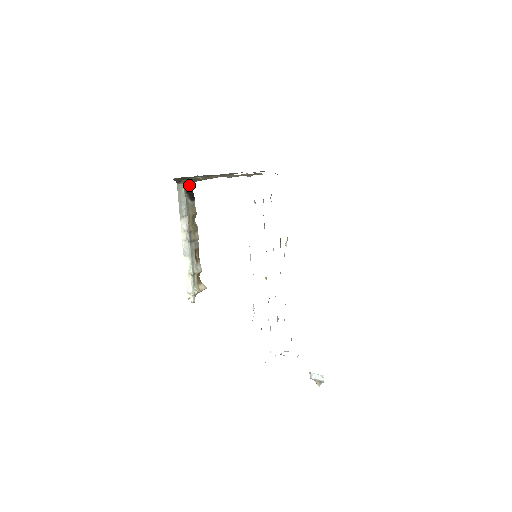
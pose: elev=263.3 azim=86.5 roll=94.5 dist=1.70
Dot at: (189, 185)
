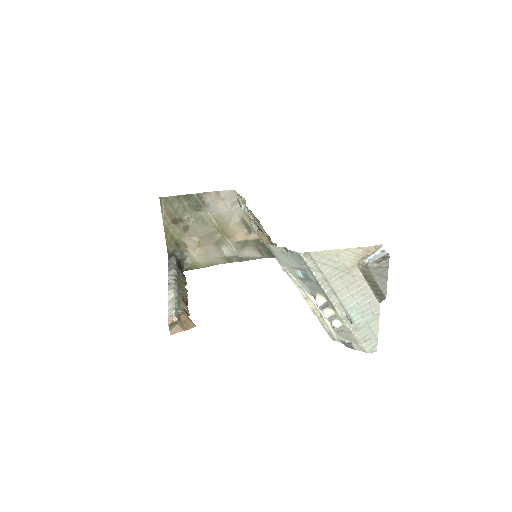
Dot at: (181, 267)
